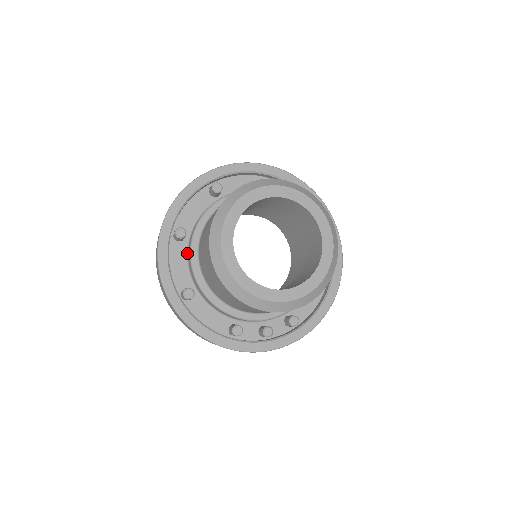
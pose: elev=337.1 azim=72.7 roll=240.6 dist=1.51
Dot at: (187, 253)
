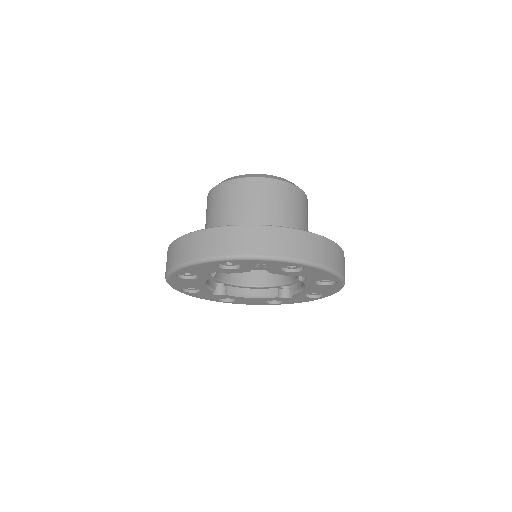
Dot at: occluded
